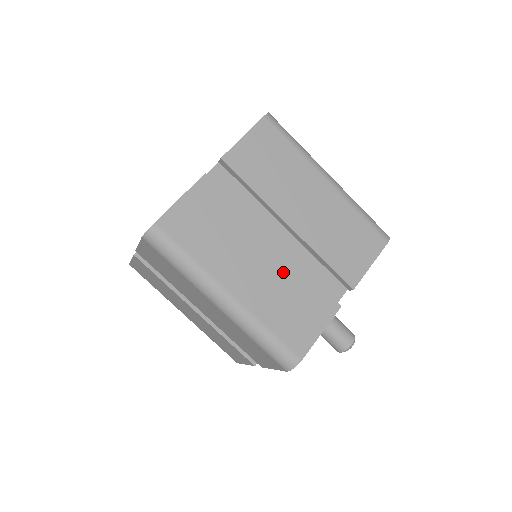
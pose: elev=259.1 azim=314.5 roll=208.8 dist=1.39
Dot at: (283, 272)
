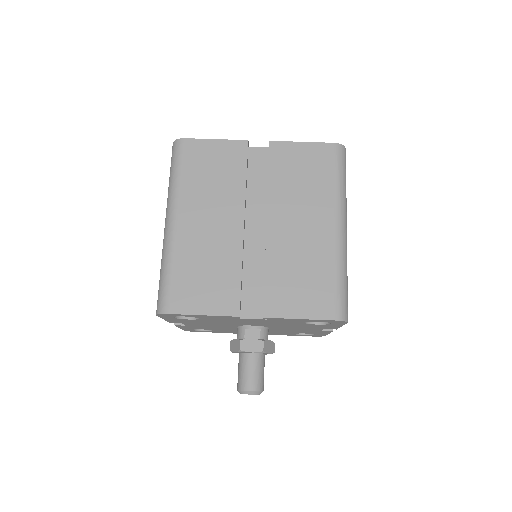
Dot at: (226, 247)
